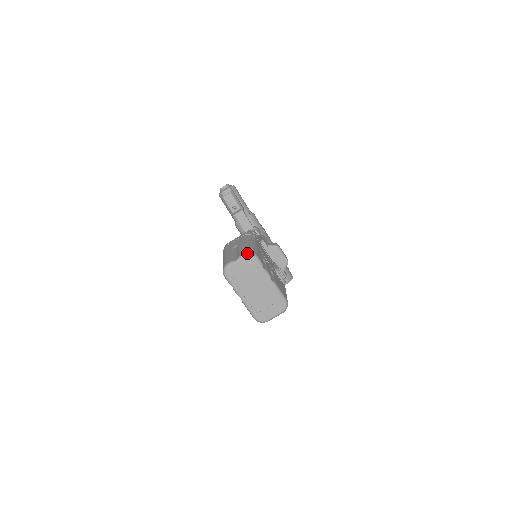
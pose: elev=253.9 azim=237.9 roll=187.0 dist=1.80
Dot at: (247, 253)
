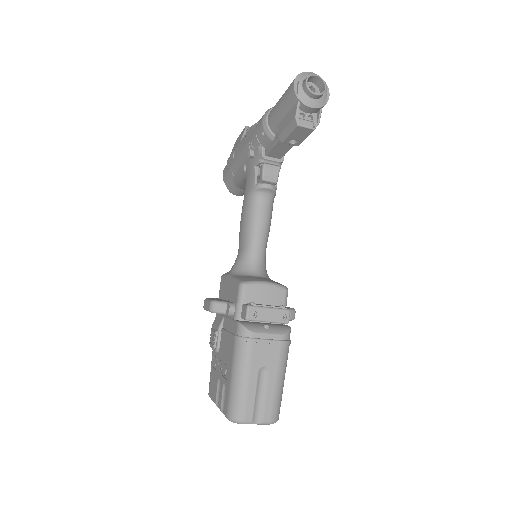
Dot at: occluded
